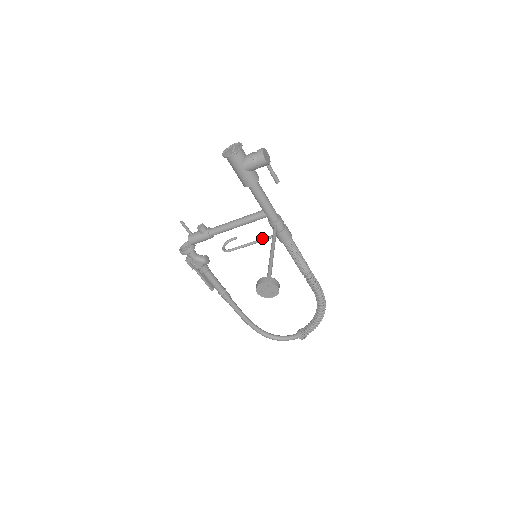
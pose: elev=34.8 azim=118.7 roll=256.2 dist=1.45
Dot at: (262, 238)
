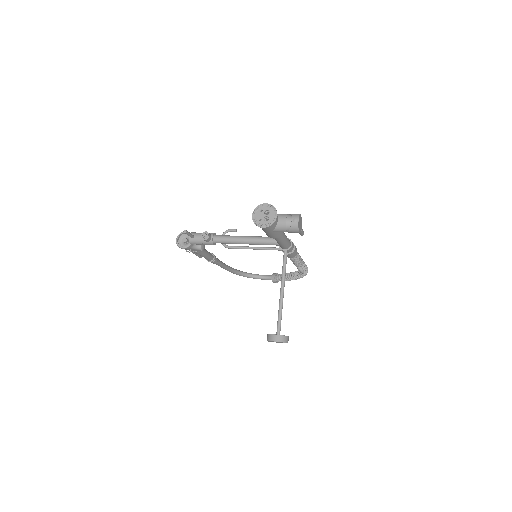
Dot at: (267, 248)
